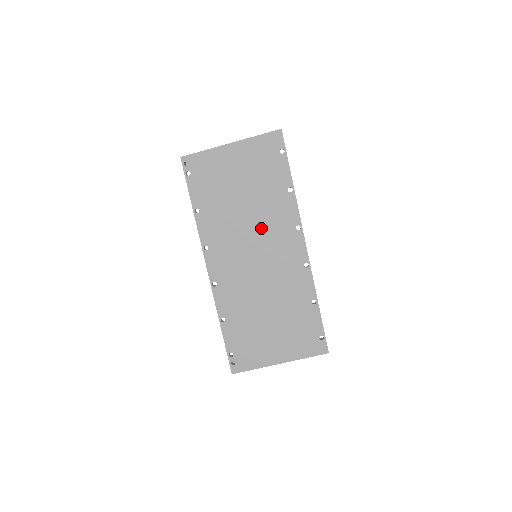
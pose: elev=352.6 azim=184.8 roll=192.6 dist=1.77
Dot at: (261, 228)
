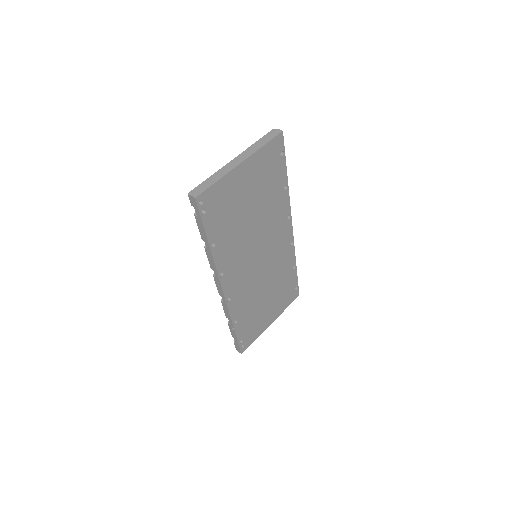
Dot at: (264, 232)
